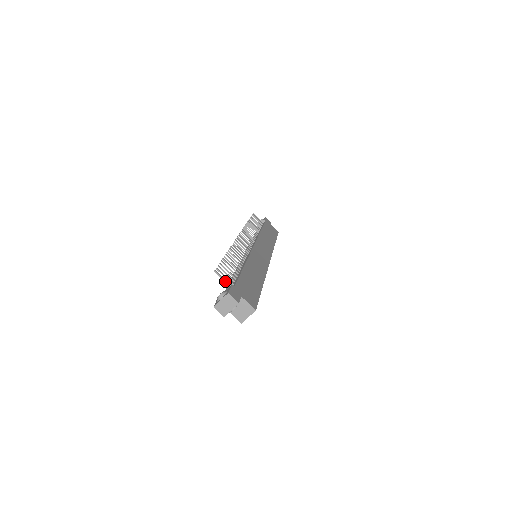
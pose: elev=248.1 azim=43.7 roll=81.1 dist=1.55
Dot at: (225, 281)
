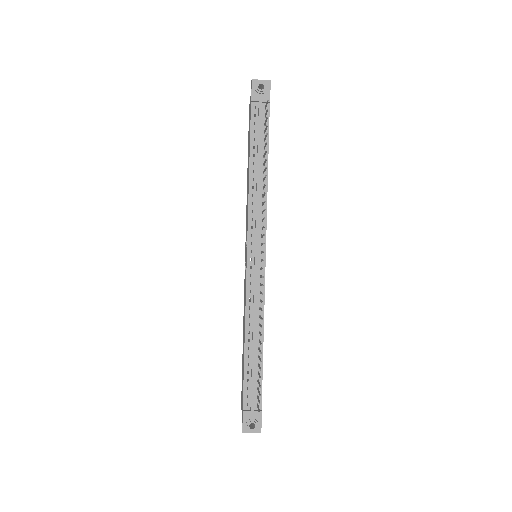
Dot at: (258, 408)
